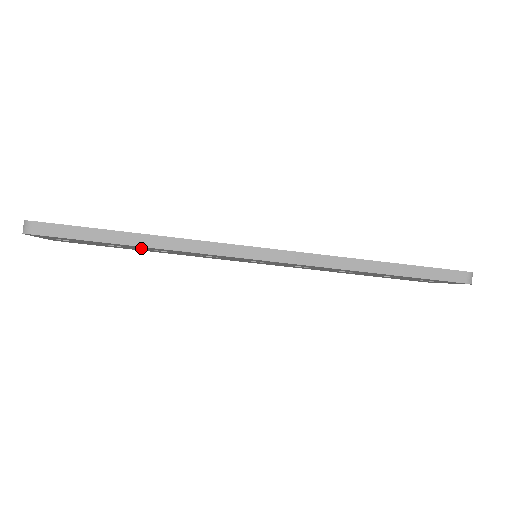
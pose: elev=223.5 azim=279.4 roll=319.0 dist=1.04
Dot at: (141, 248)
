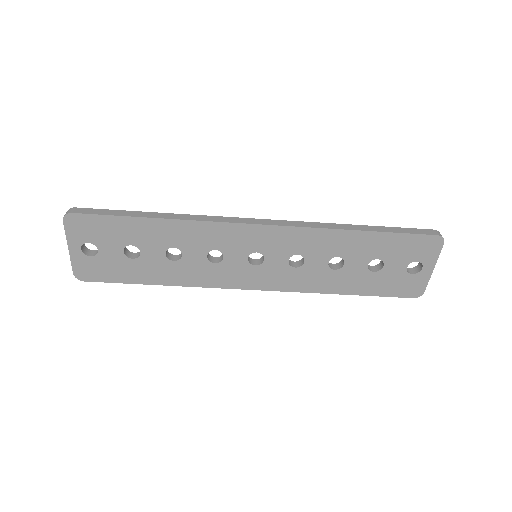
Dot at: (157, 245)
